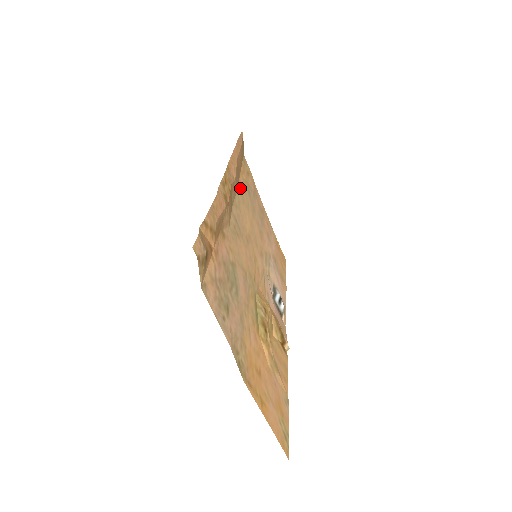
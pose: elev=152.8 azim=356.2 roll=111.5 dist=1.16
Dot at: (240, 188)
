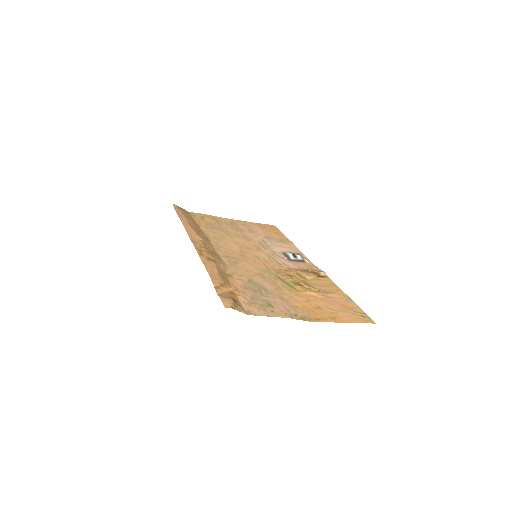
Dot at: (209, 235)
